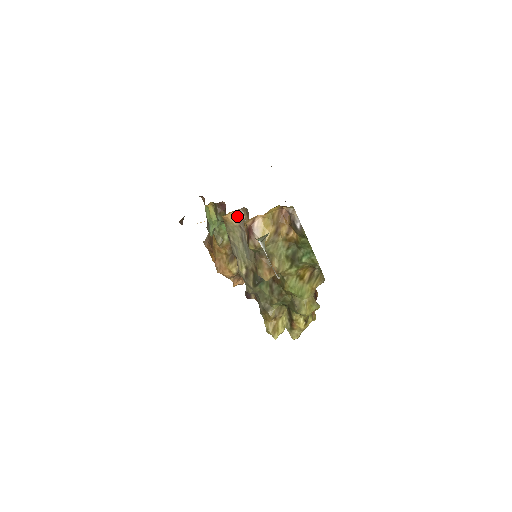
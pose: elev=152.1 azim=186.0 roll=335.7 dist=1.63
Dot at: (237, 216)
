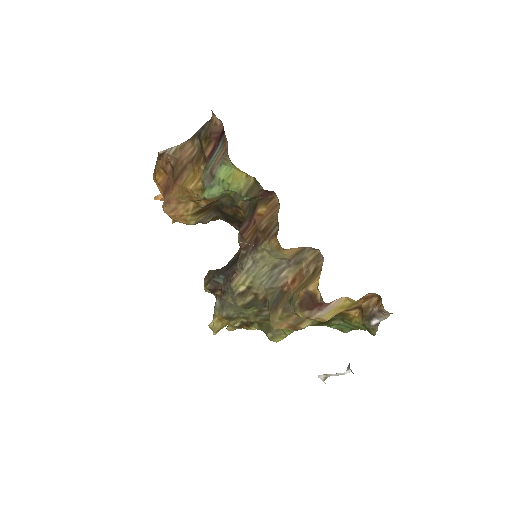
Dot at: (298, 251)
